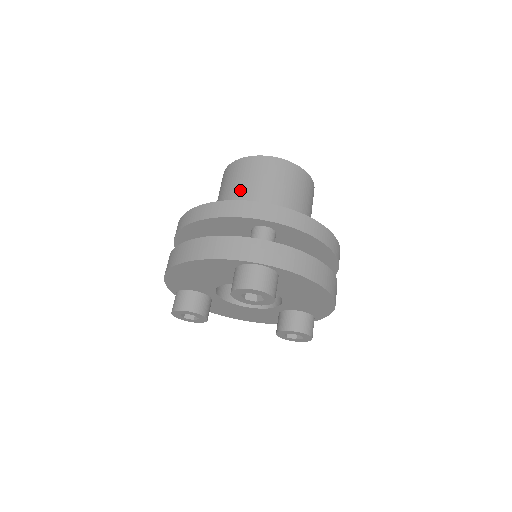
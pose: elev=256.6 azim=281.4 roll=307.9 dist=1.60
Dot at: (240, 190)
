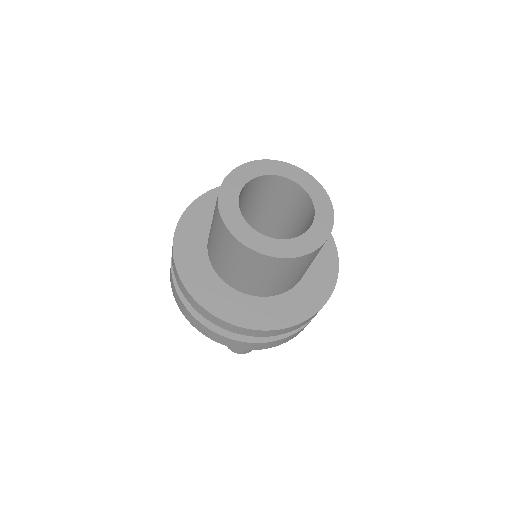
Dot at: (233, 268)
